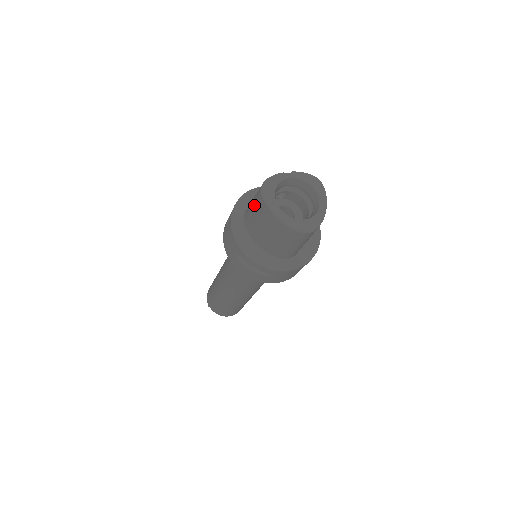
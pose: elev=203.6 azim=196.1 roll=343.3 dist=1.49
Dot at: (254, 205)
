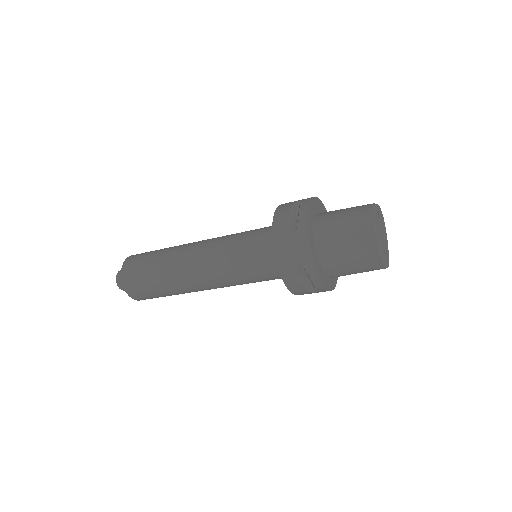
Dot at: (350, 228)
